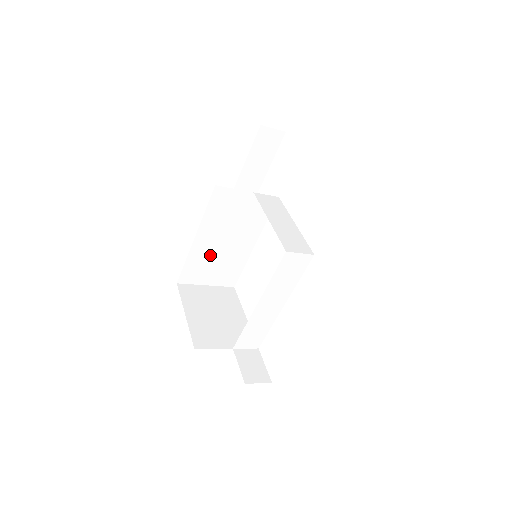
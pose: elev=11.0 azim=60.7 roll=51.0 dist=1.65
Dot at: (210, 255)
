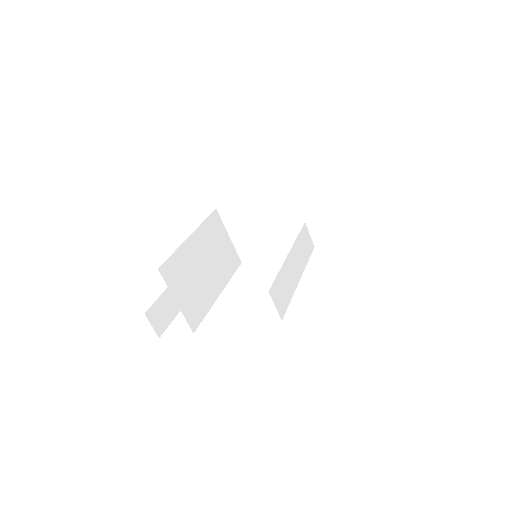
Dot at: (192, 267)
